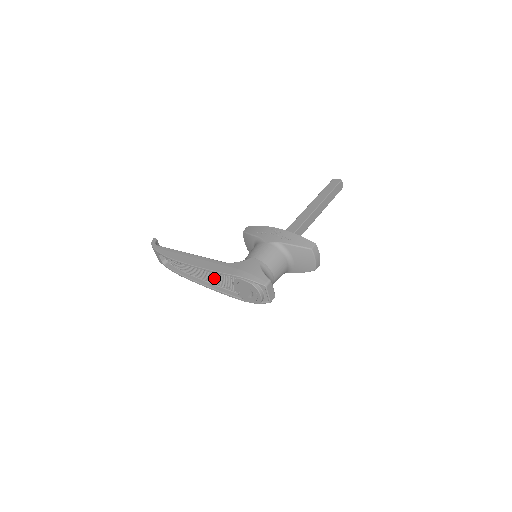
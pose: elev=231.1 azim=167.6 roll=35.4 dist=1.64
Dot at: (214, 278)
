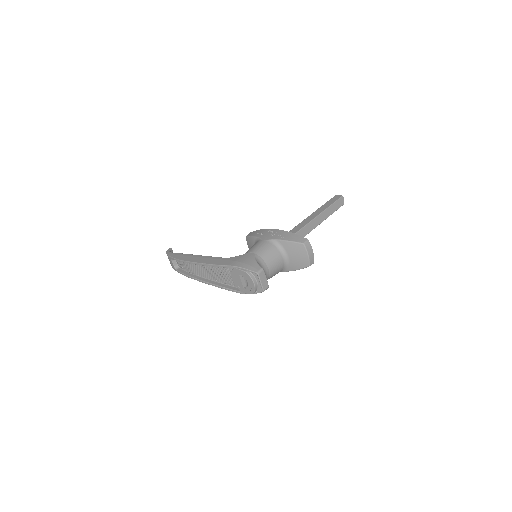
Dot at: (216, 274)
